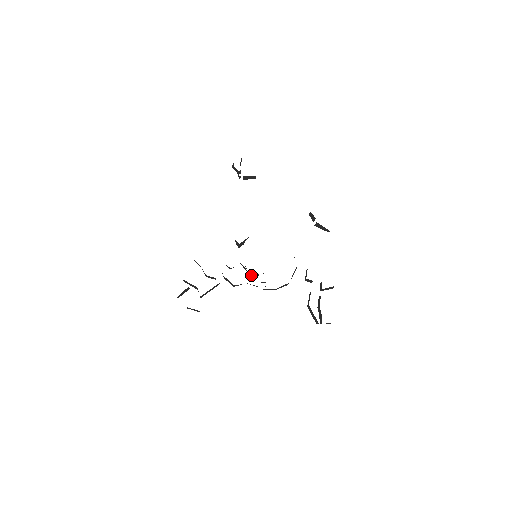
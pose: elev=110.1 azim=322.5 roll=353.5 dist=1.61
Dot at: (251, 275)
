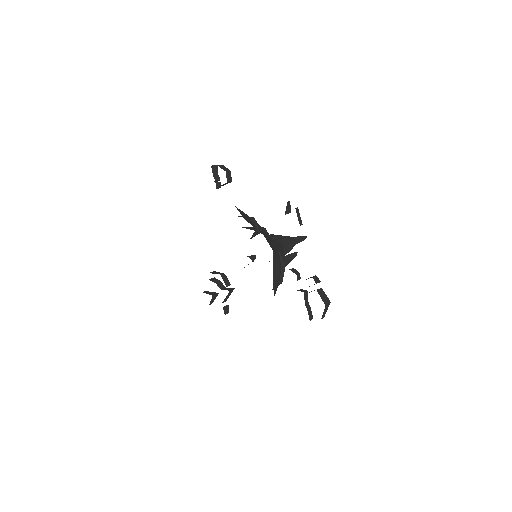
Dot at: occluded
